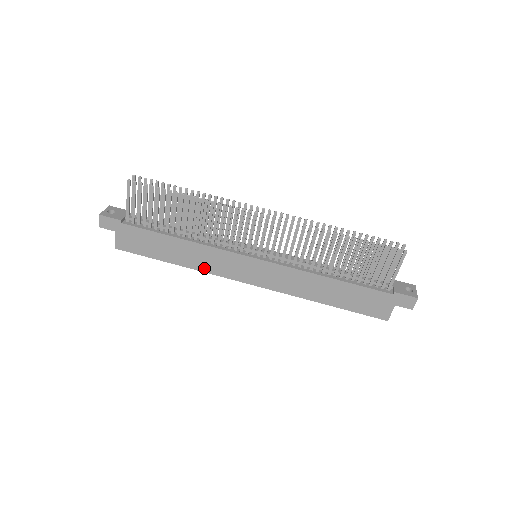
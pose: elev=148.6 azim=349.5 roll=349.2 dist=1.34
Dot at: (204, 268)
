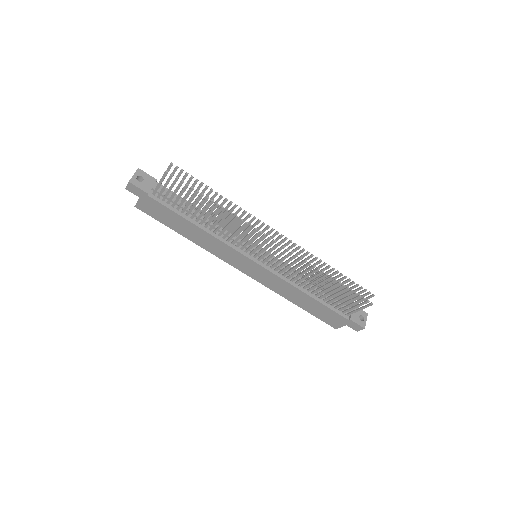
Dot at: (209, 249)
